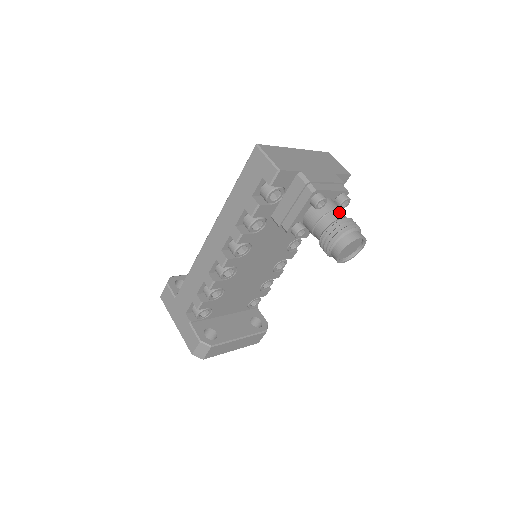
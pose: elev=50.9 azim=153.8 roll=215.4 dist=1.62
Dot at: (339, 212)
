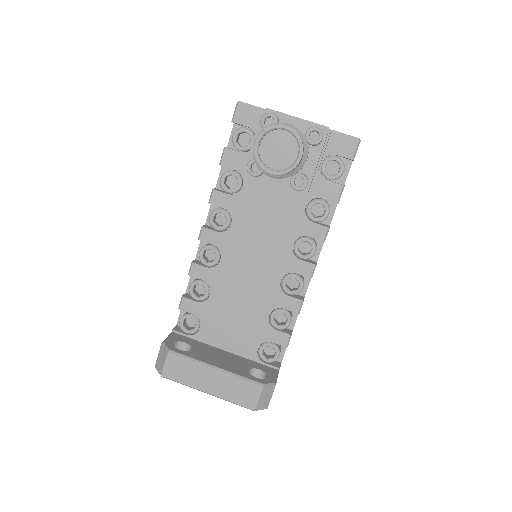
Dot at: occluded
